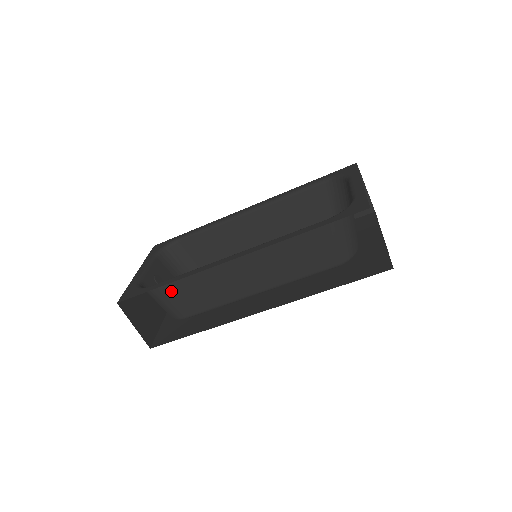
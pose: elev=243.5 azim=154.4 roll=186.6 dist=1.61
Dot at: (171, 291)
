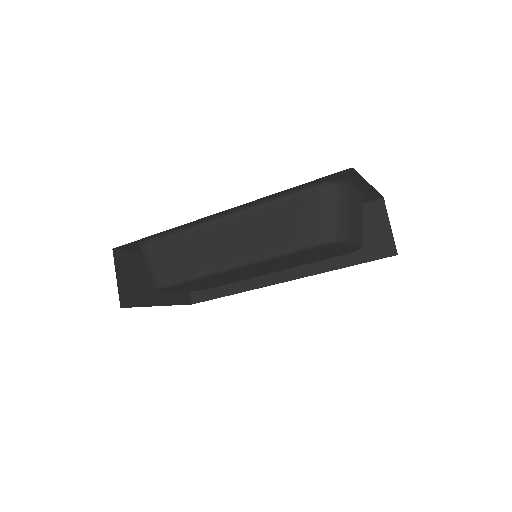
Dot at: (161, 251)
